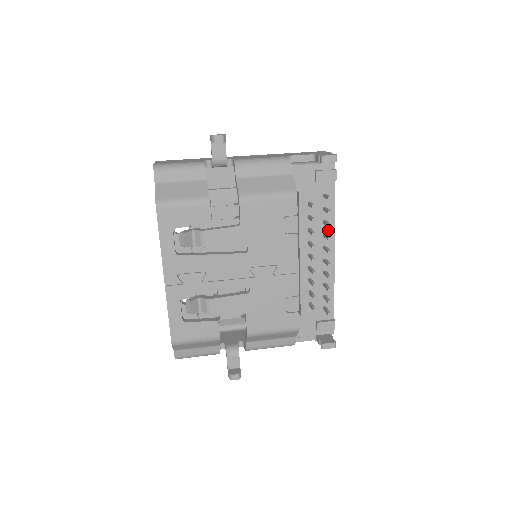
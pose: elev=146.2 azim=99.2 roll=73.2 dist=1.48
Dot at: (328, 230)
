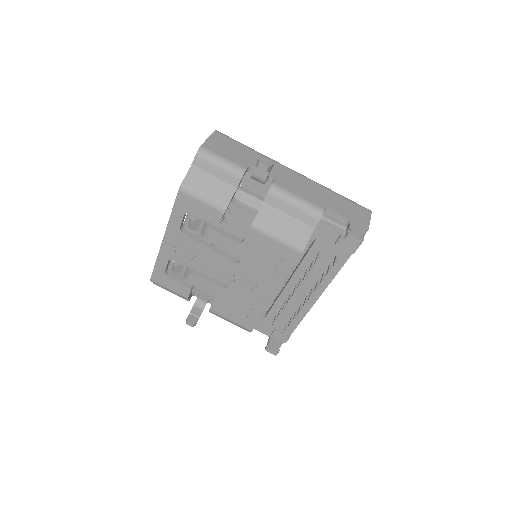
Dot at: (324, 281)
